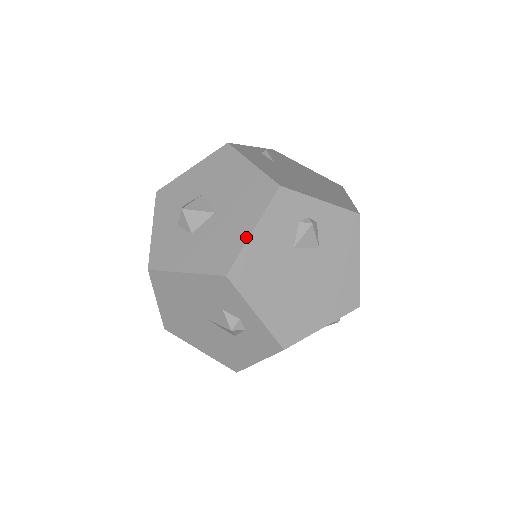
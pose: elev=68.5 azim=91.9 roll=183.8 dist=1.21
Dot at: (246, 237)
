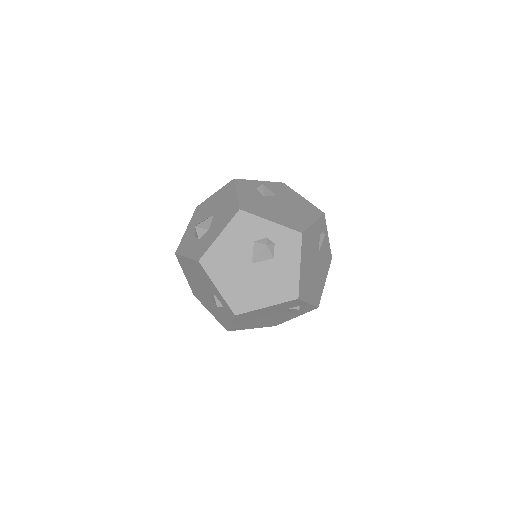
Dot at: (236, 197)
